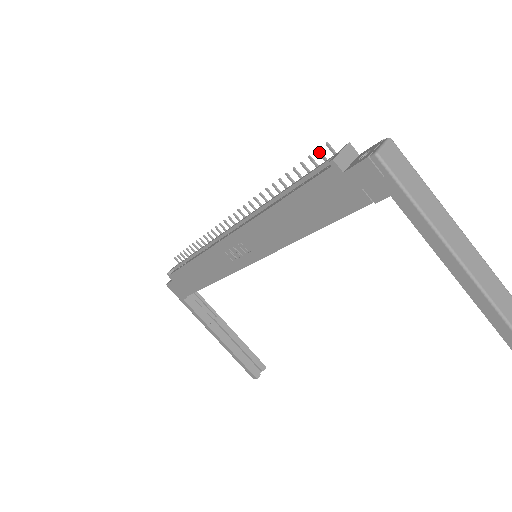
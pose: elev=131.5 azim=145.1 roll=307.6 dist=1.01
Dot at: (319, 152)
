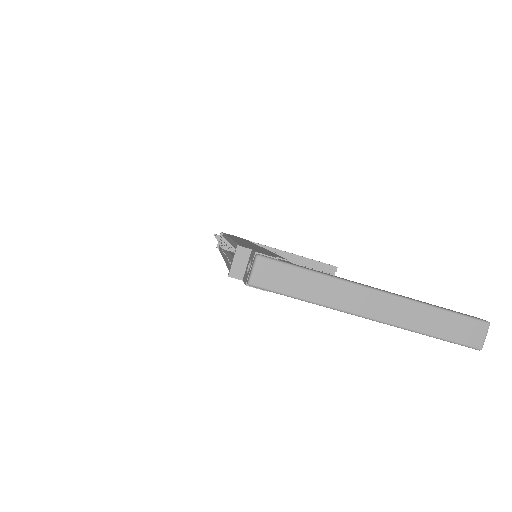
Dot at: occluded
